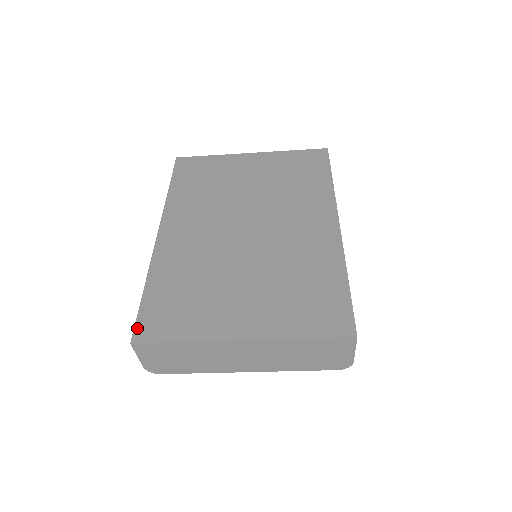
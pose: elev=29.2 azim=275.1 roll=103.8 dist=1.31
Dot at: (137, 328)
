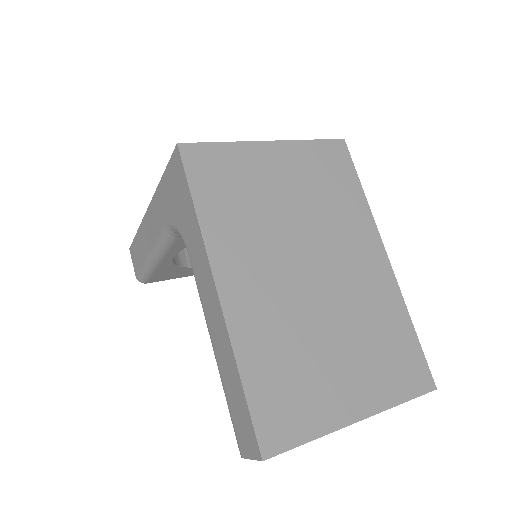
Dot at: (260, 439)
